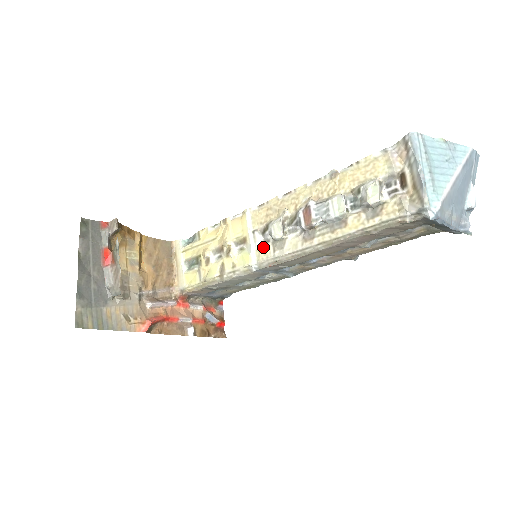
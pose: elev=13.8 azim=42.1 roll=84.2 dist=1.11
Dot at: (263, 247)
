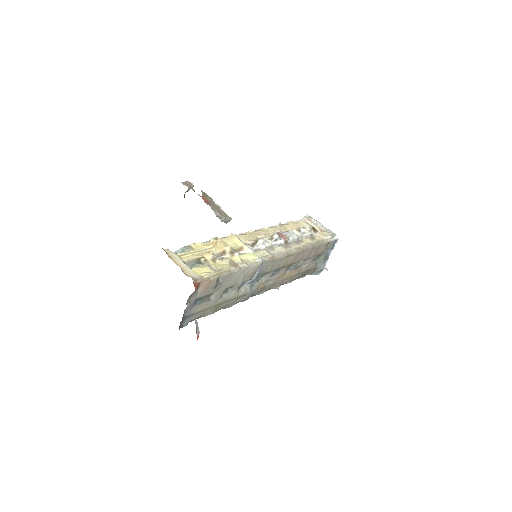
Dot at: (259, 251)
